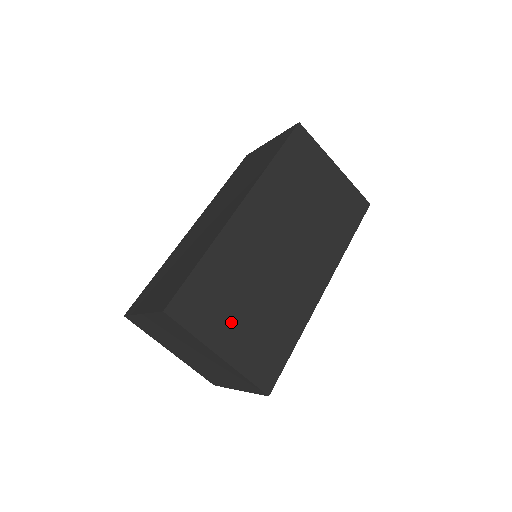
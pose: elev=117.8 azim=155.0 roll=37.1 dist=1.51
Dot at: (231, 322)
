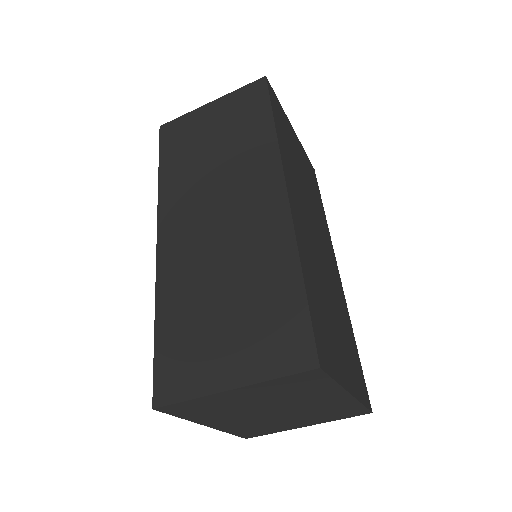
Dot at: (338, 345)
